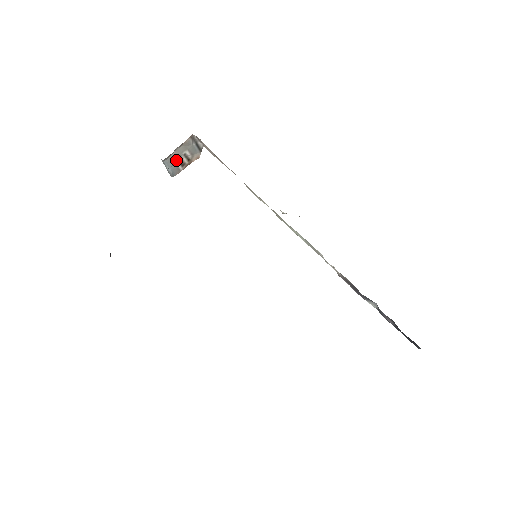
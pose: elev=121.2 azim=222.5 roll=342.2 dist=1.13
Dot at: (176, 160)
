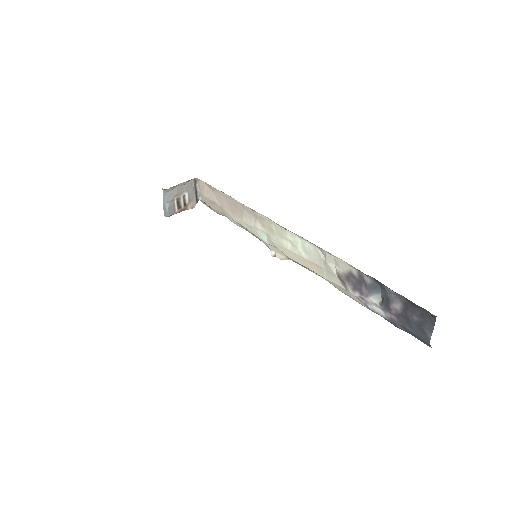
Dot at: (176, 197)
